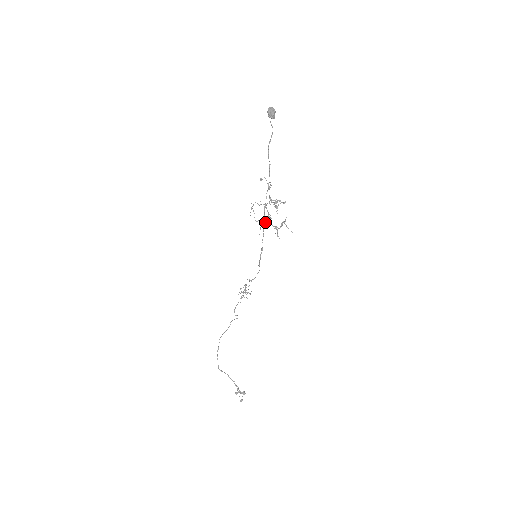
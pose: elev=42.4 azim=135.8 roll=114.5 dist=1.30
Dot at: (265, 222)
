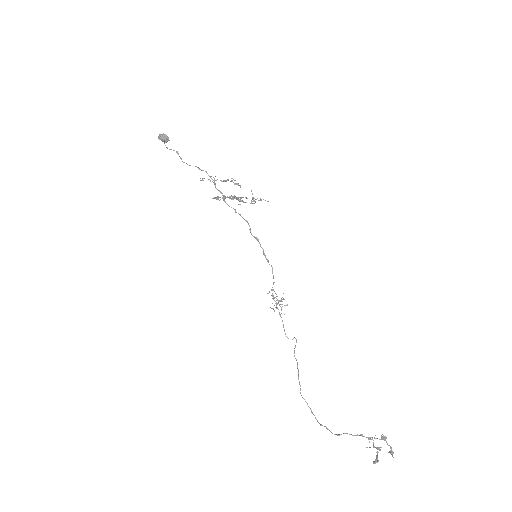
Dot at: occluded
